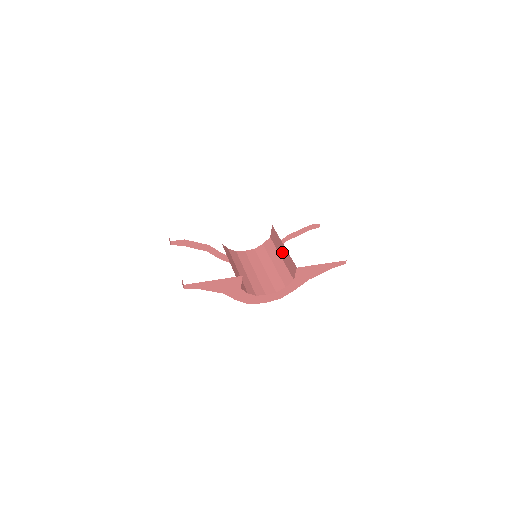
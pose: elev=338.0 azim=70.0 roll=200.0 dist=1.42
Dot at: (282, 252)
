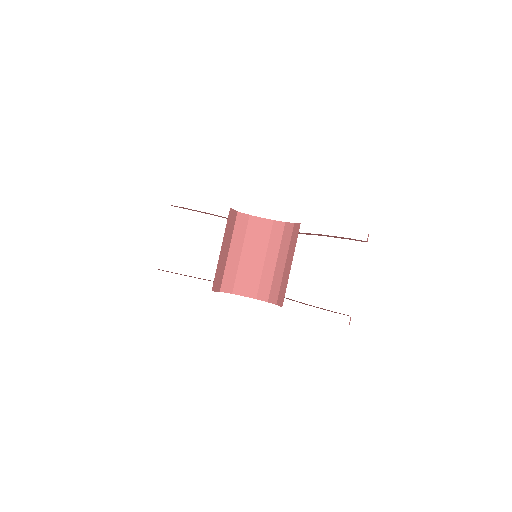
Dot at: occluded
